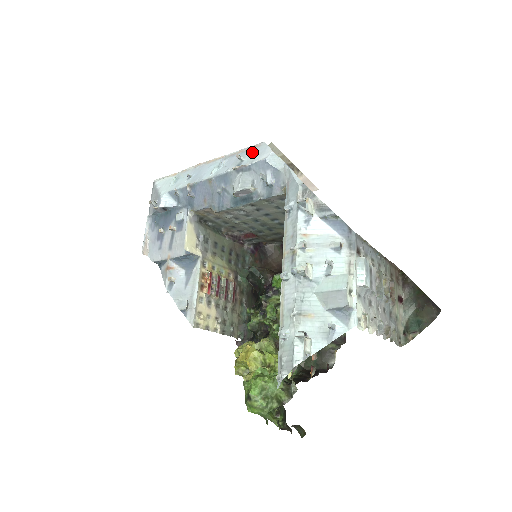
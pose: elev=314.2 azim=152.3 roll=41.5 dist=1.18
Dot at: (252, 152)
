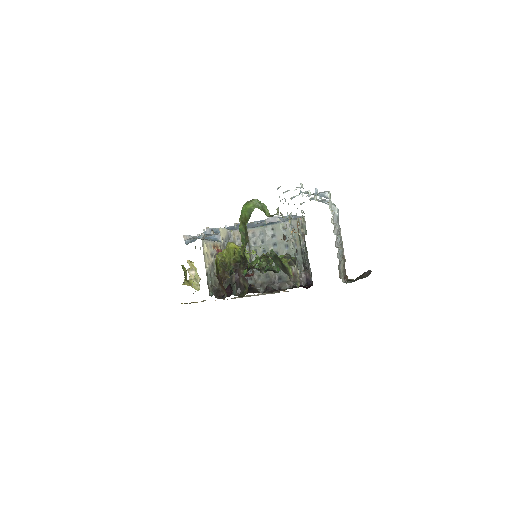
Dot at: occluded
